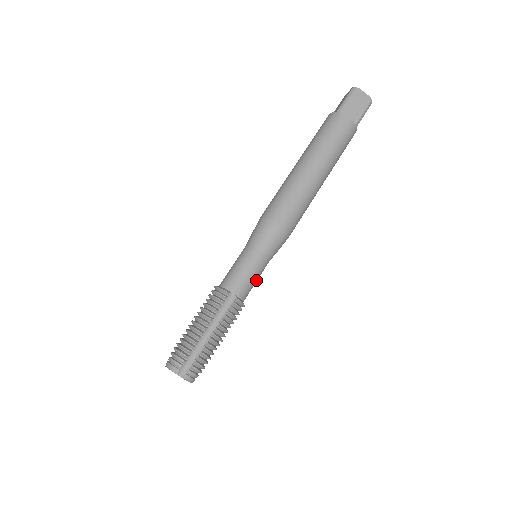
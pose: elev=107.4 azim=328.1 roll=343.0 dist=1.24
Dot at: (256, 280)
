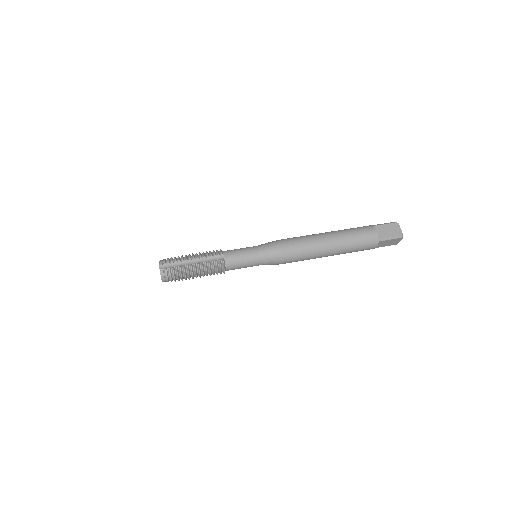
Dot at: (243, 264)
